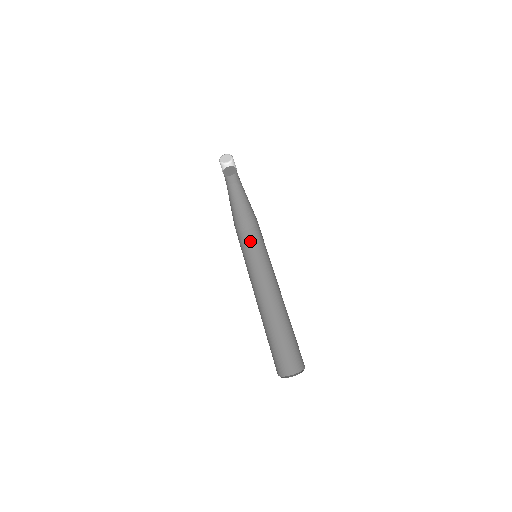
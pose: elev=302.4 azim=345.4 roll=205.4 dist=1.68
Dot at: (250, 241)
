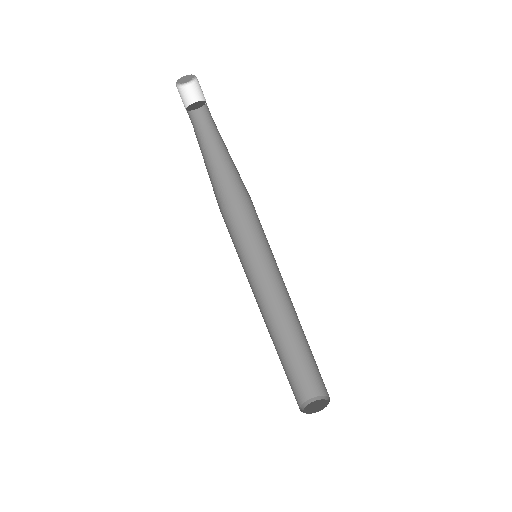
Dot at: (232, 227)
